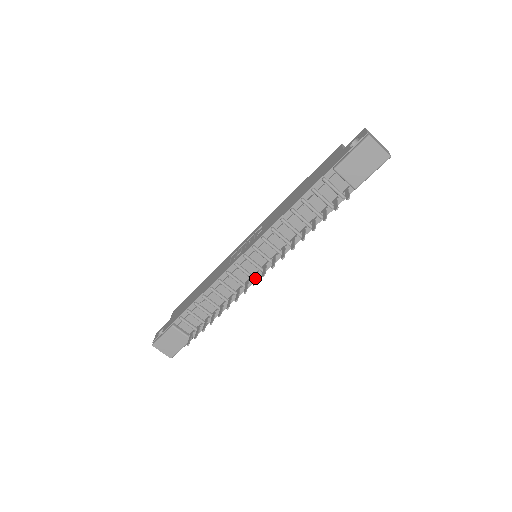
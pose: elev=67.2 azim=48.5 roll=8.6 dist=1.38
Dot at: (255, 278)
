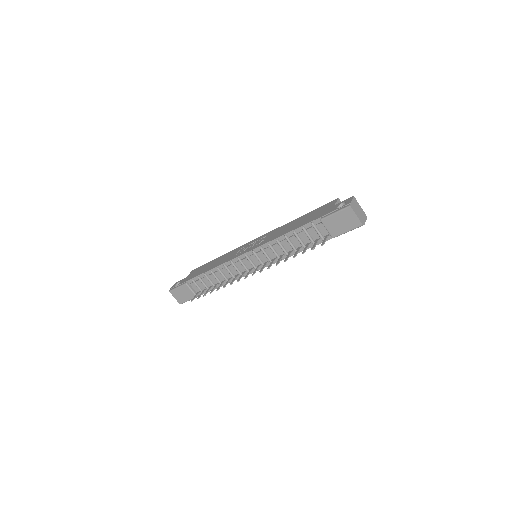
Dot at: (248, 273)
